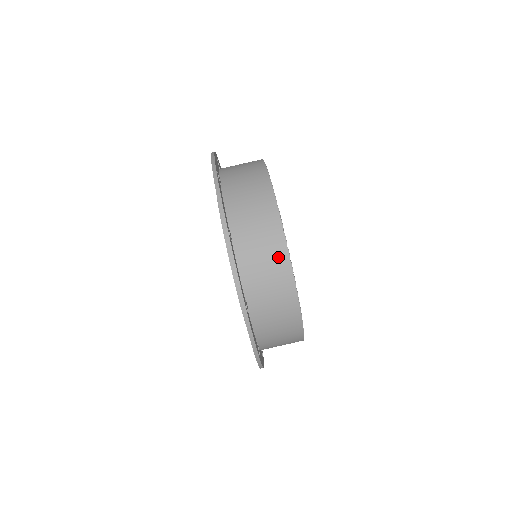
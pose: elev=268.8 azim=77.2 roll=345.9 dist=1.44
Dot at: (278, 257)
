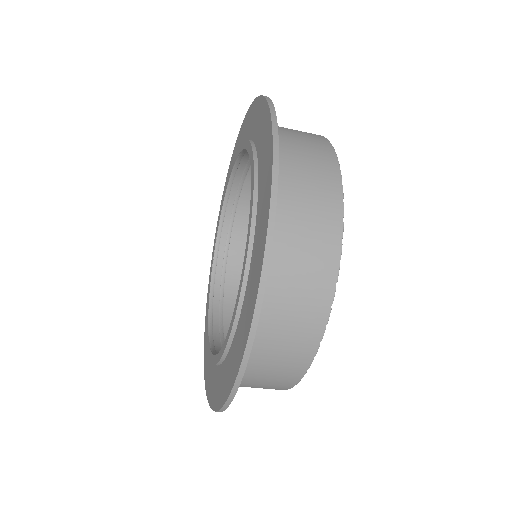
Dot at: occluded
